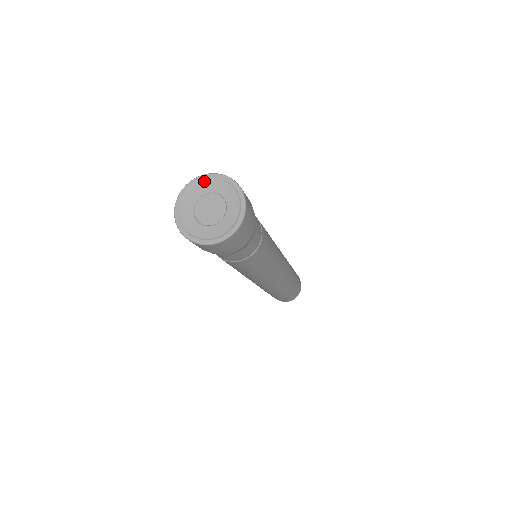
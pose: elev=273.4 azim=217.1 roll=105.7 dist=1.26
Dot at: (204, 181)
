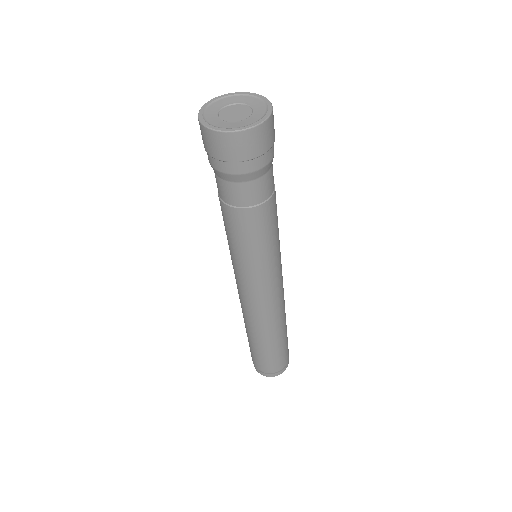
Dot at: (250, 96)
